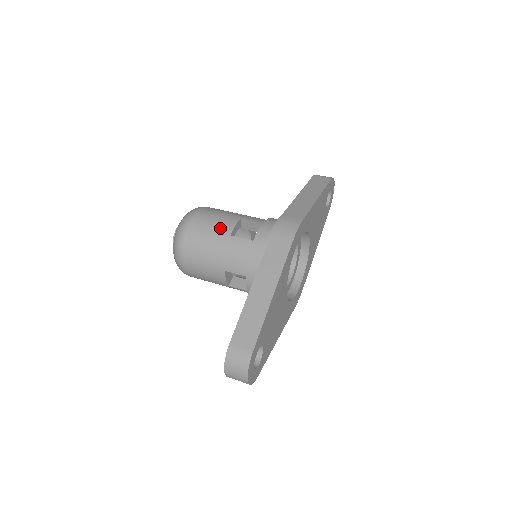
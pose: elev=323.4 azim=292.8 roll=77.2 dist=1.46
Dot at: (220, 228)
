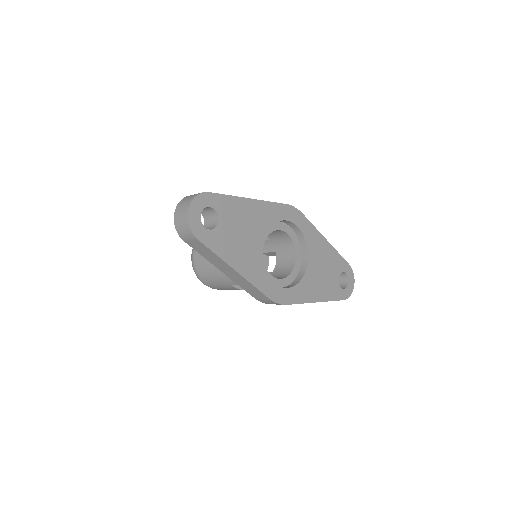
Dot at: occluded
